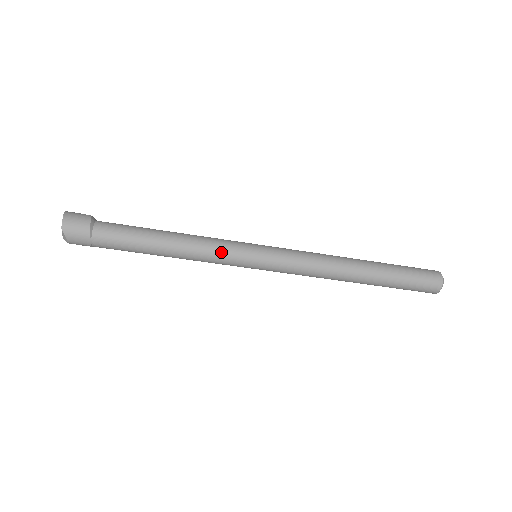
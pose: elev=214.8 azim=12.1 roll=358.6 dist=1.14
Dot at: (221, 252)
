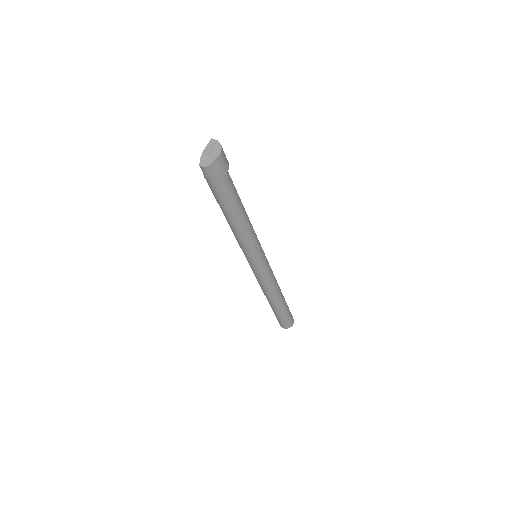
Dot at: (253, 246)
